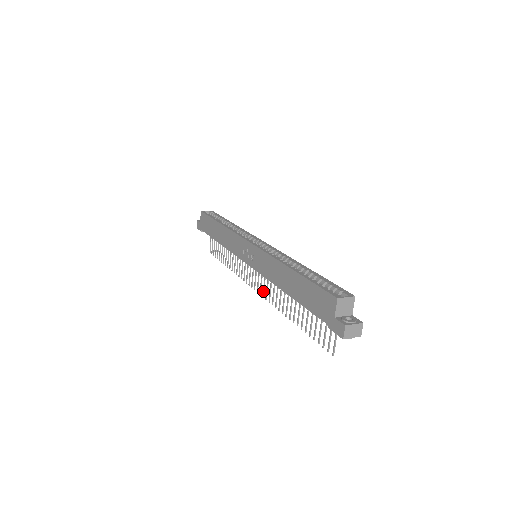
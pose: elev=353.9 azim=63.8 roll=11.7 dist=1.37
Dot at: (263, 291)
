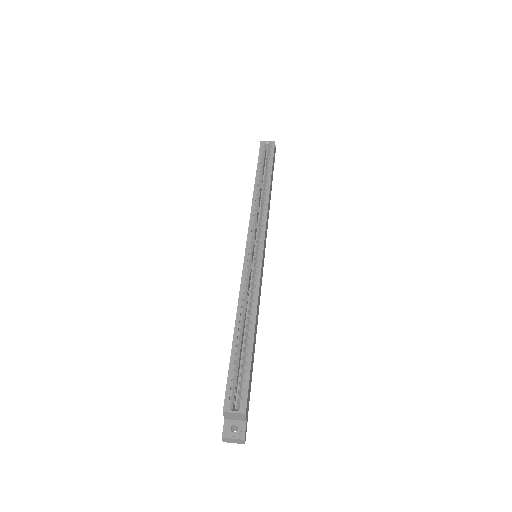
Dot at: occluded
